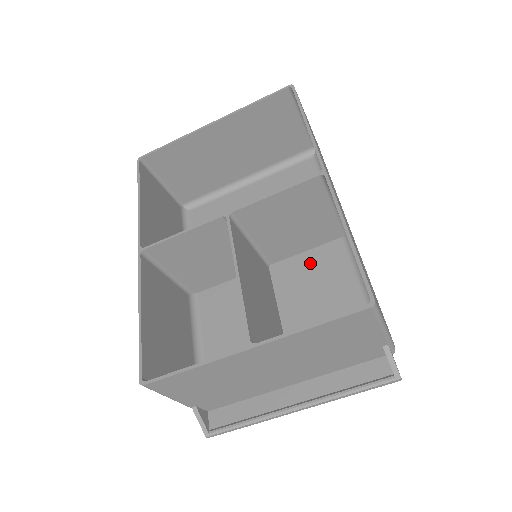
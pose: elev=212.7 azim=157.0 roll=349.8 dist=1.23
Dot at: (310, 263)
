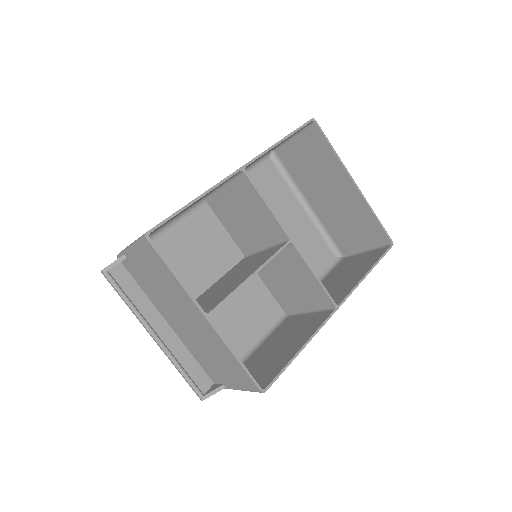
Dot at: (258, 294)
